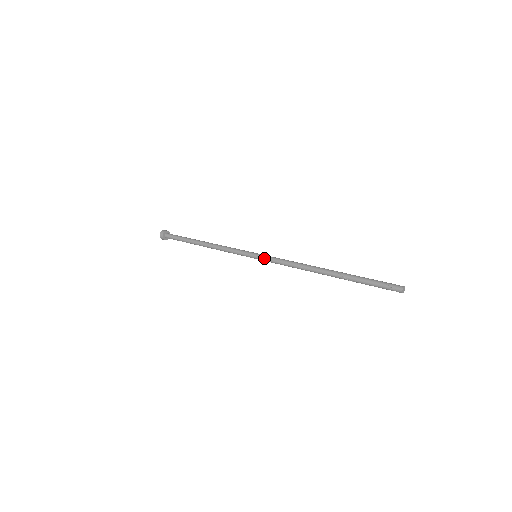
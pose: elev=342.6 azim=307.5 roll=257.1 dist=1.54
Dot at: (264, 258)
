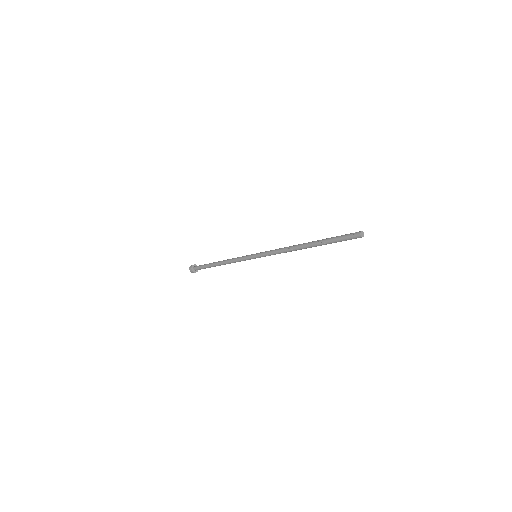
Dot at: (261, 253)
